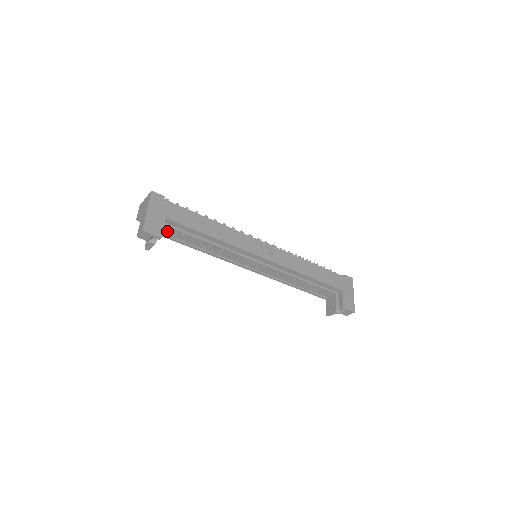
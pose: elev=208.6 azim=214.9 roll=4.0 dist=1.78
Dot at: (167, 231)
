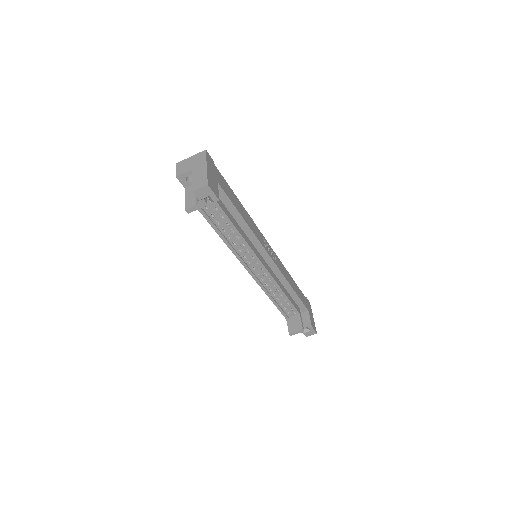
Dot at: occluded
